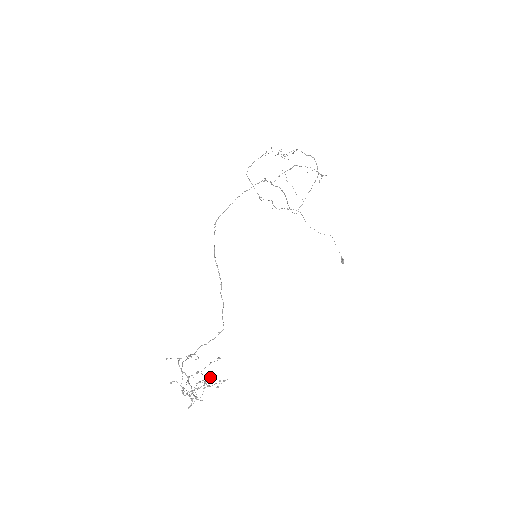
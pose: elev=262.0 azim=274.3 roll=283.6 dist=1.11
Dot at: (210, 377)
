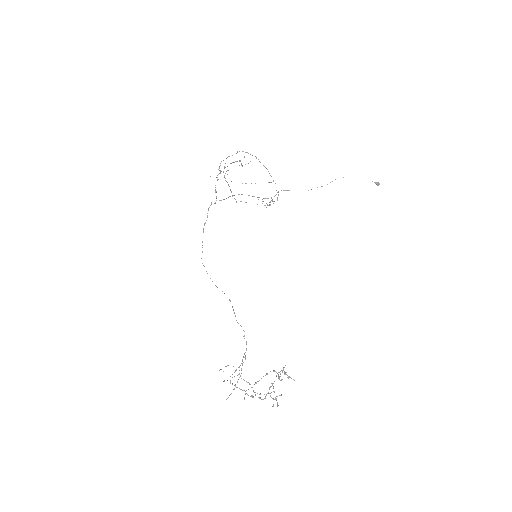
Dot at: (284, 372)
